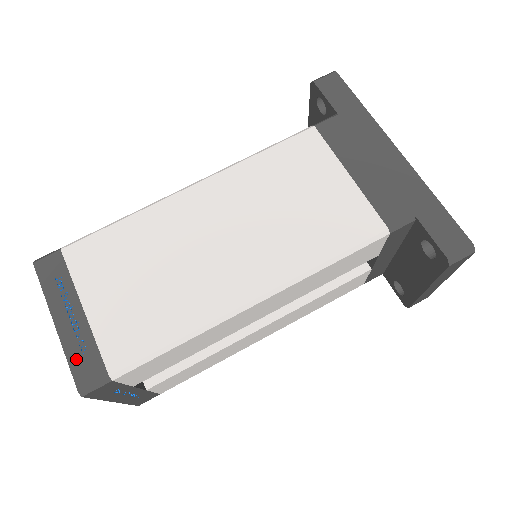
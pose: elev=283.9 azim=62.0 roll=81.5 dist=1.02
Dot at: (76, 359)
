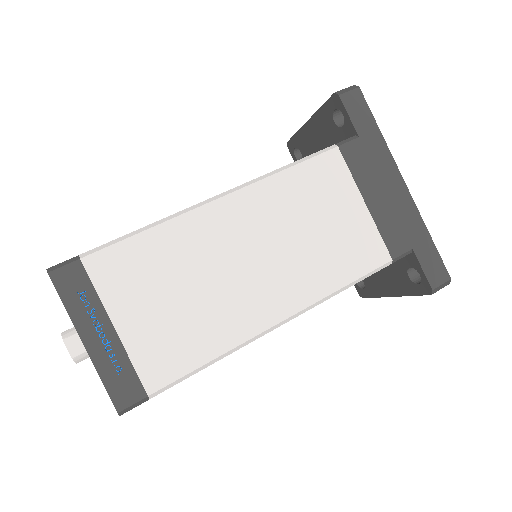
Dot at: (112, 380)
